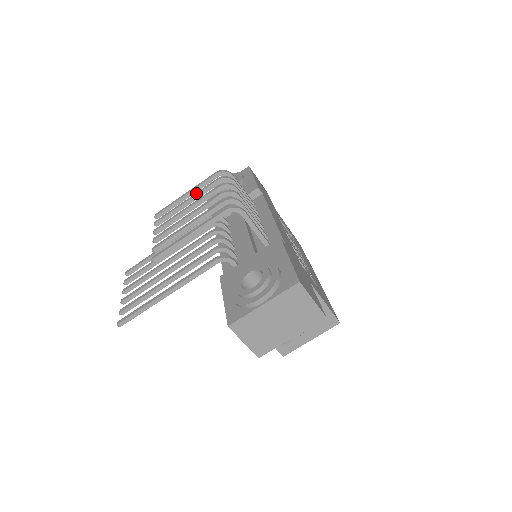
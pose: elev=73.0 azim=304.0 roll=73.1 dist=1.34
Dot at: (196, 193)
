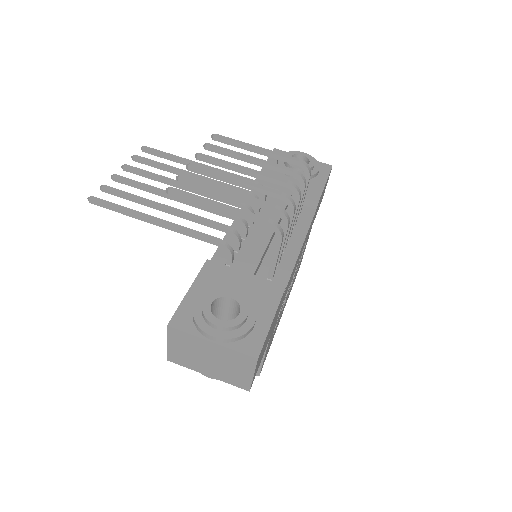
Dot at: (265, 161)
